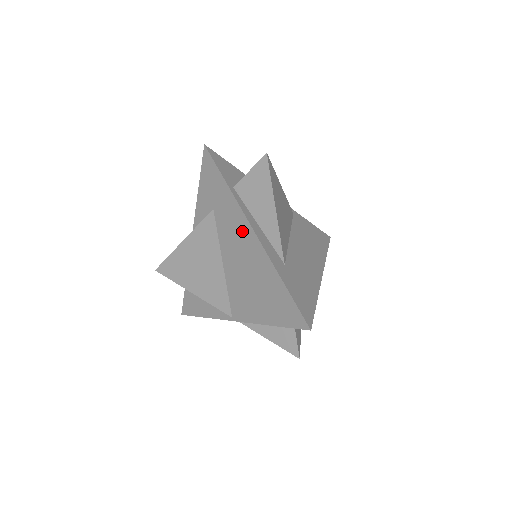
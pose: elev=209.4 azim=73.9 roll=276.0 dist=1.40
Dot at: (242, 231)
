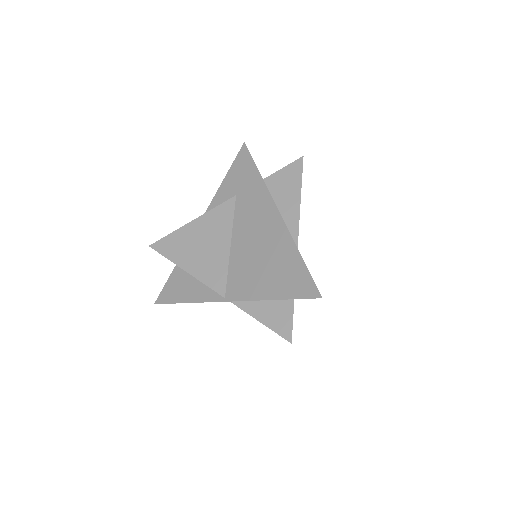
Dot at: (265, 212)
